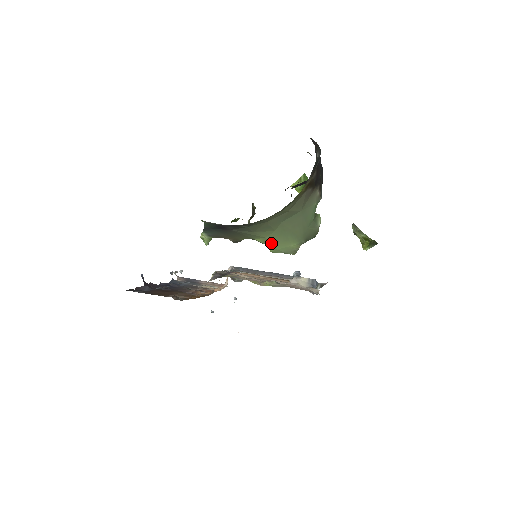
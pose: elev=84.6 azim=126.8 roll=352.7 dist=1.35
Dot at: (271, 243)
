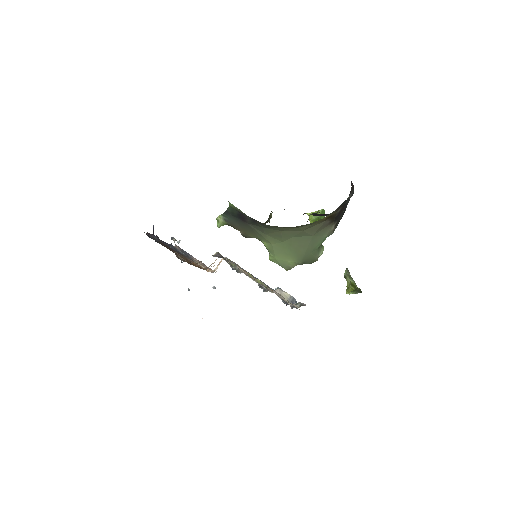
Dot at: (274, 251)
